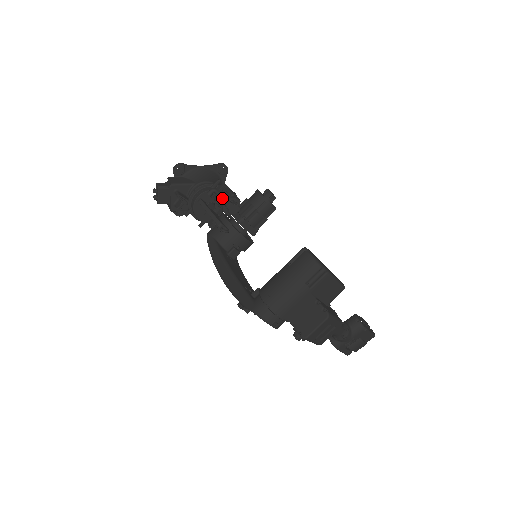
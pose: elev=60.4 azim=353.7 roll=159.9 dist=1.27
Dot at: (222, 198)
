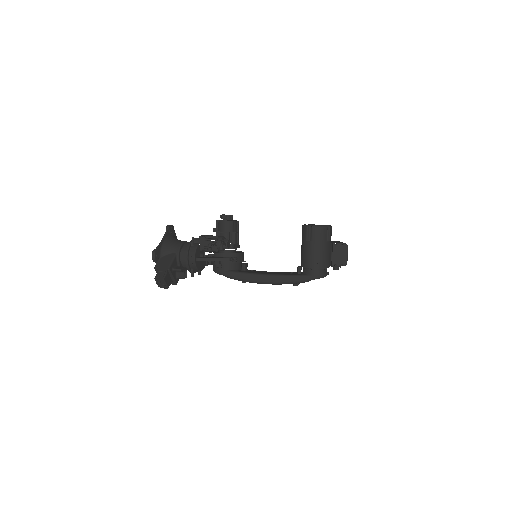
Dot at: (222, 244)
